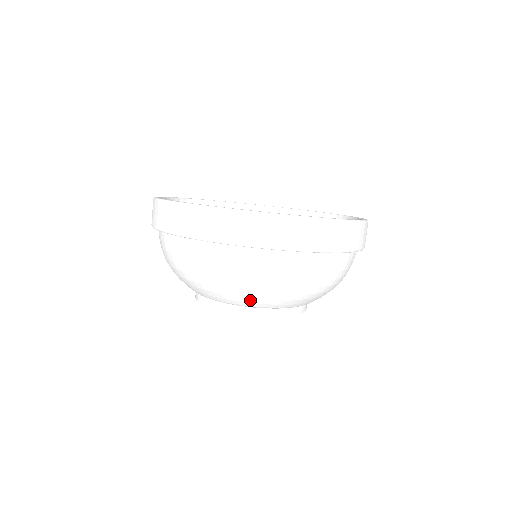
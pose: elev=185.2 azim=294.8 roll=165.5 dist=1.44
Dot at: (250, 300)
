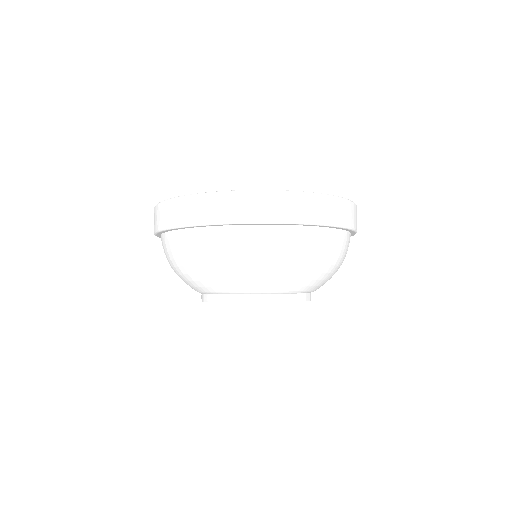
Dot at: (222, 284)
